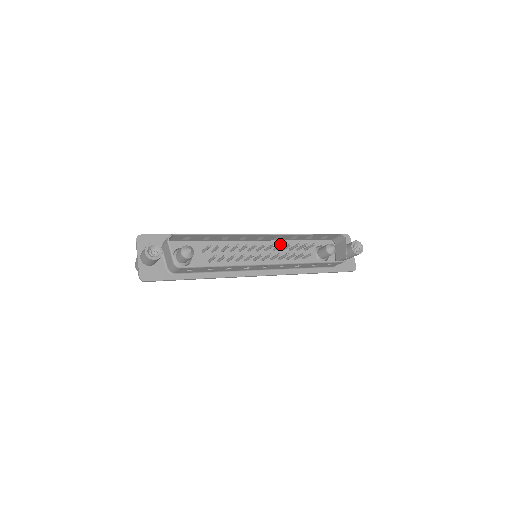
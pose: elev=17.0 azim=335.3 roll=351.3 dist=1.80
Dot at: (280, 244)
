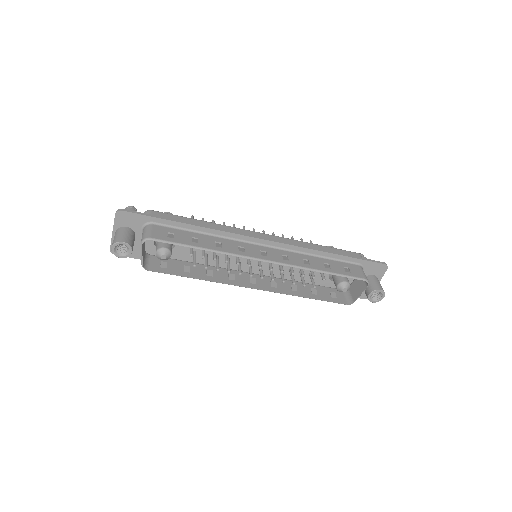
Dot at: (281, 270)
